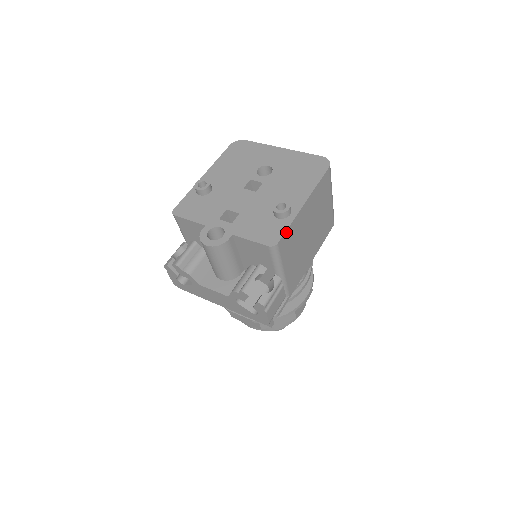
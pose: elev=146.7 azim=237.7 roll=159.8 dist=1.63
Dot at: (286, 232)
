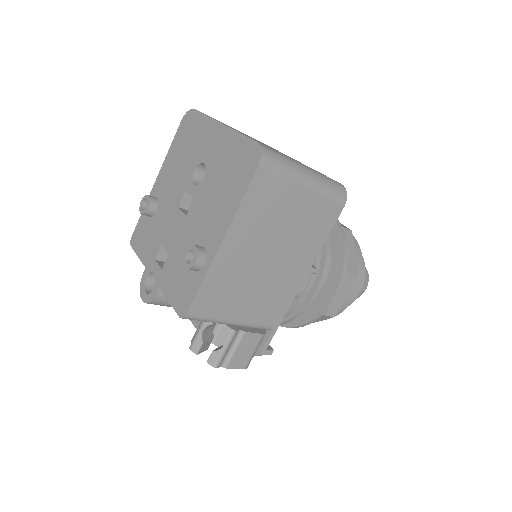
Dot at: (198, 295)
